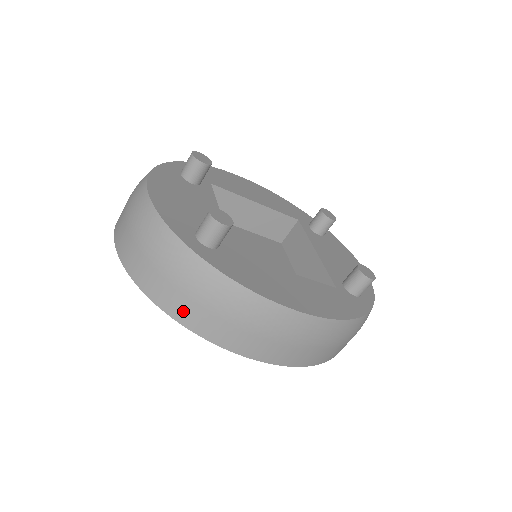
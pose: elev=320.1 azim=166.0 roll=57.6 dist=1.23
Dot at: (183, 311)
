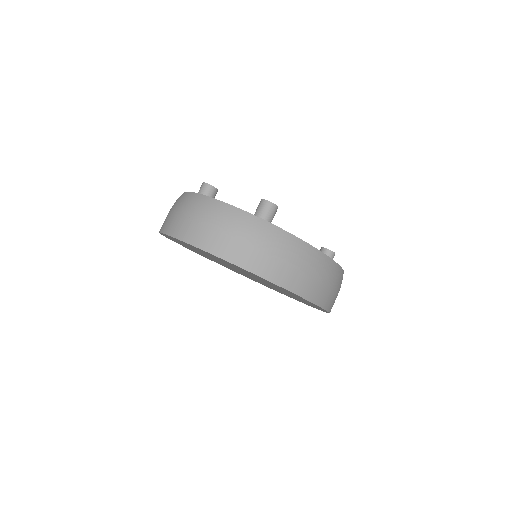
Dot at: (268, 268)
